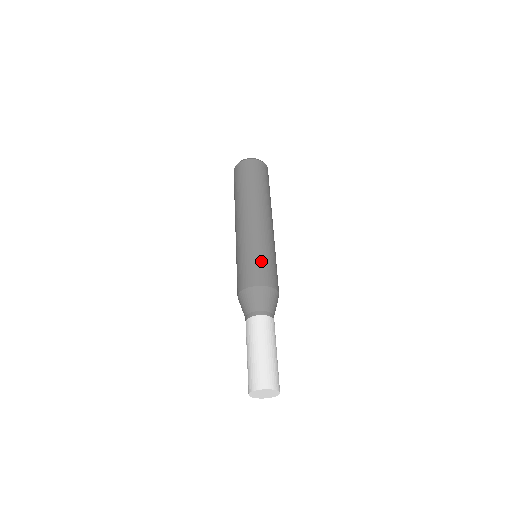
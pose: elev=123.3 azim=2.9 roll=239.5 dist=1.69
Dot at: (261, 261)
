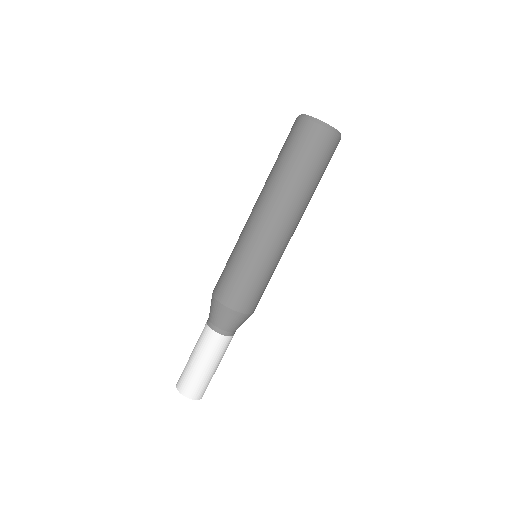
Dot at: (255, 285)
